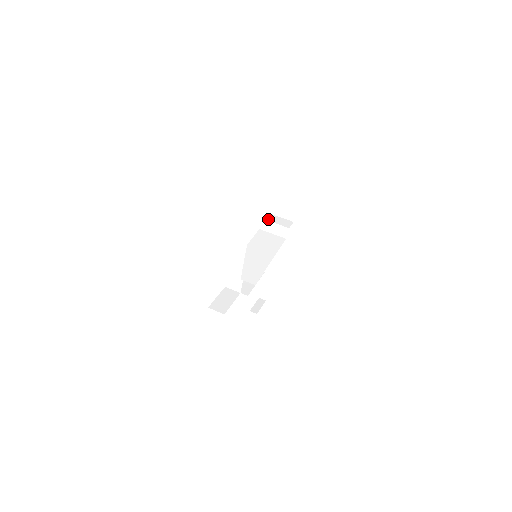
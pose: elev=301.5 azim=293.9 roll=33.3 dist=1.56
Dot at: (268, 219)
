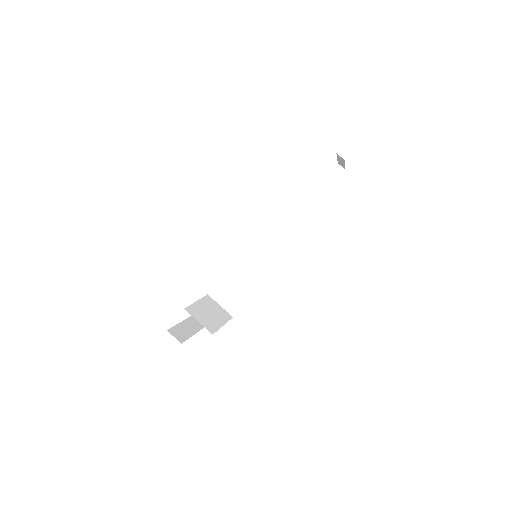
Dot at: (270, 222)
